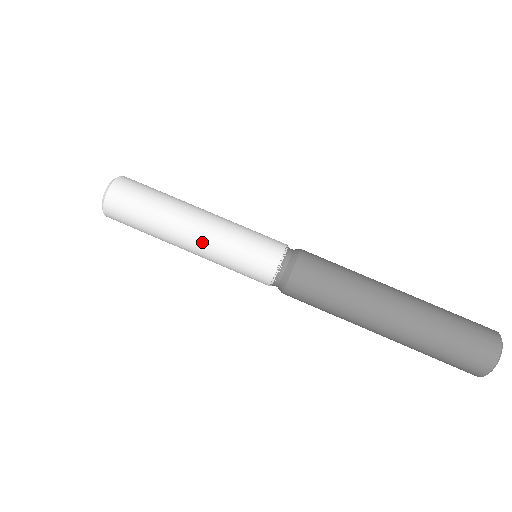
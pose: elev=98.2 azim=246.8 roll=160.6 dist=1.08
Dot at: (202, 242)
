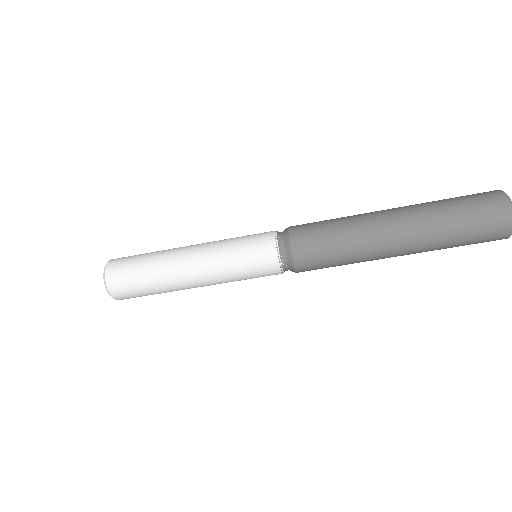
Dot at: (206, 279)
